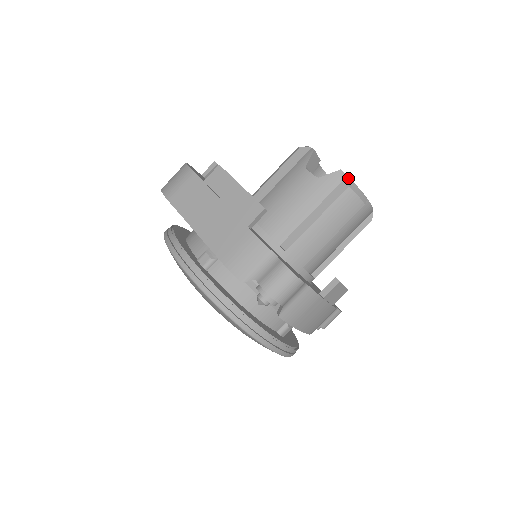
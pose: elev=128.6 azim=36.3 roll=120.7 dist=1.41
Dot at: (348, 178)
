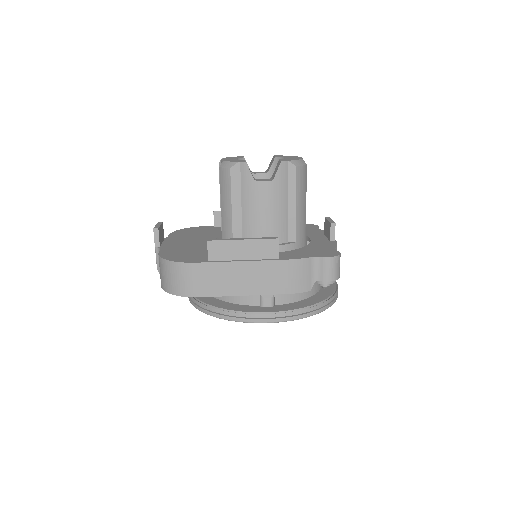
Dot at: (290, 162)
